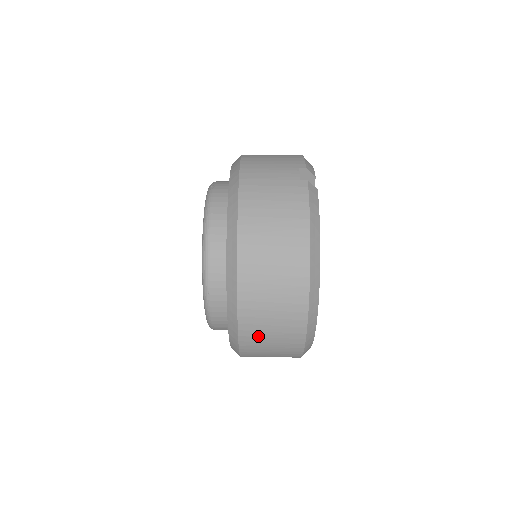
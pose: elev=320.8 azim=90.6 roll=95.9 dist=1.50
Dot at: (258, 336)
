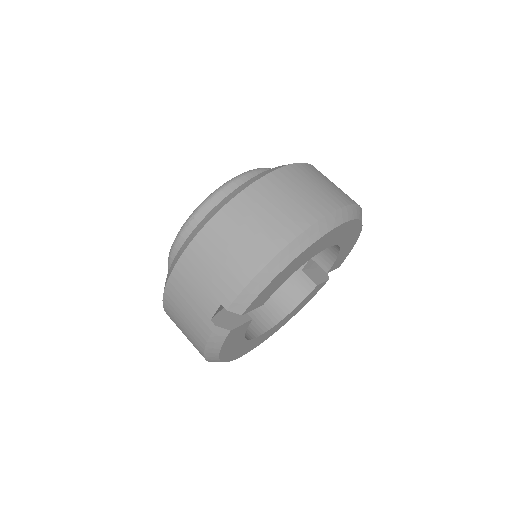
Dot at: occluded
